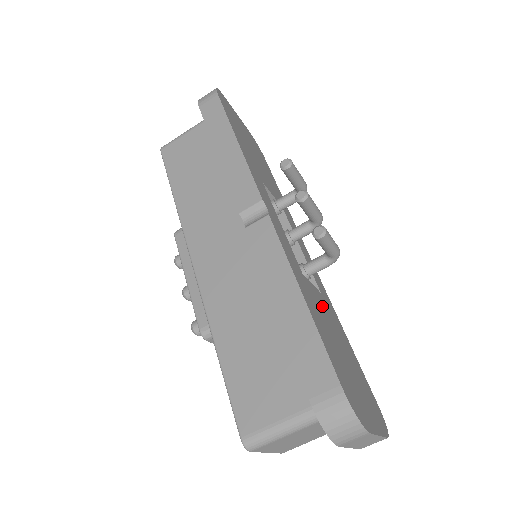
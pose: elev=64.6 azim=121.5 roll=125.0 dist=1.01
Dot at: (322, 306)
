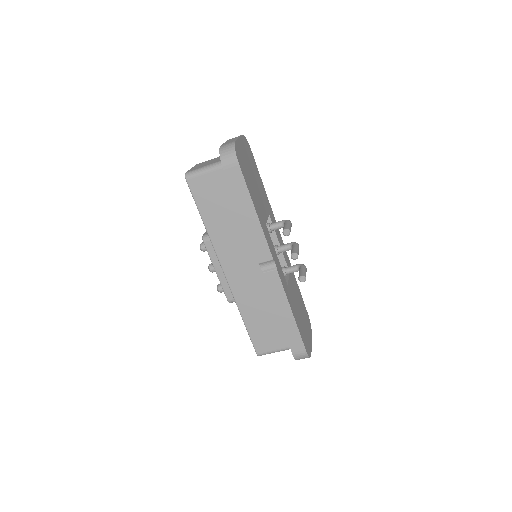
Dot at: (293, 290)
